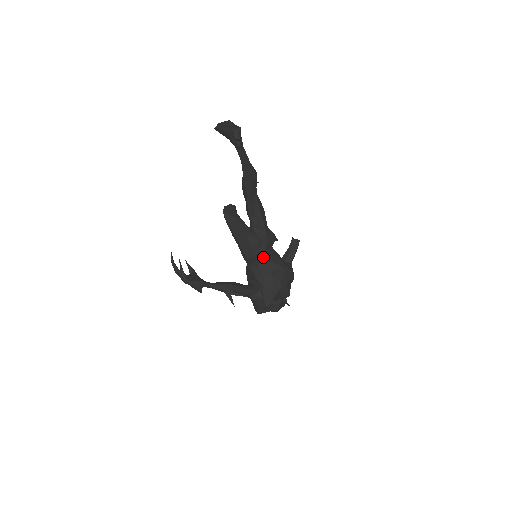
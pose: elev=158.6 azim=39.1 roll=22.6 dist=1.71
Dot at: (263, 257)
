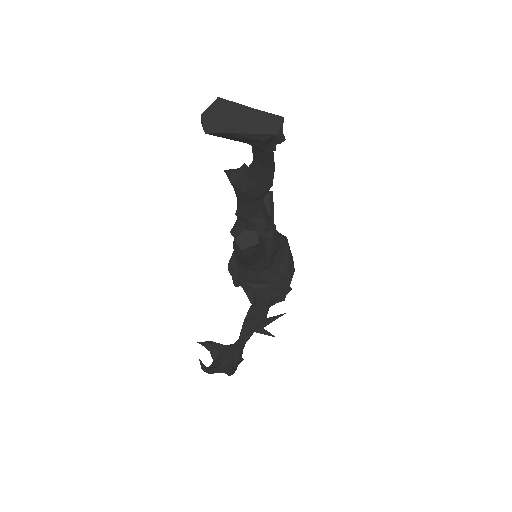
Dot at: occluded
